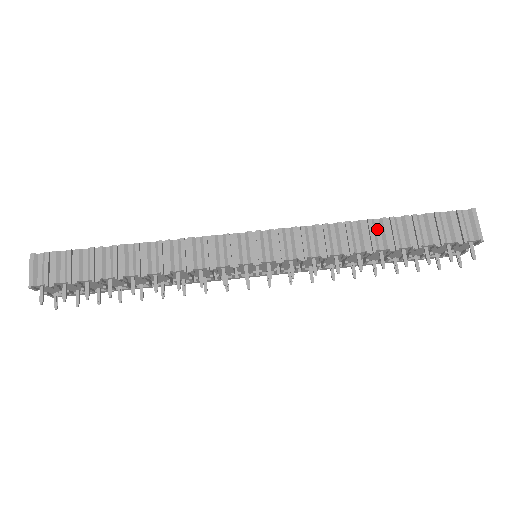
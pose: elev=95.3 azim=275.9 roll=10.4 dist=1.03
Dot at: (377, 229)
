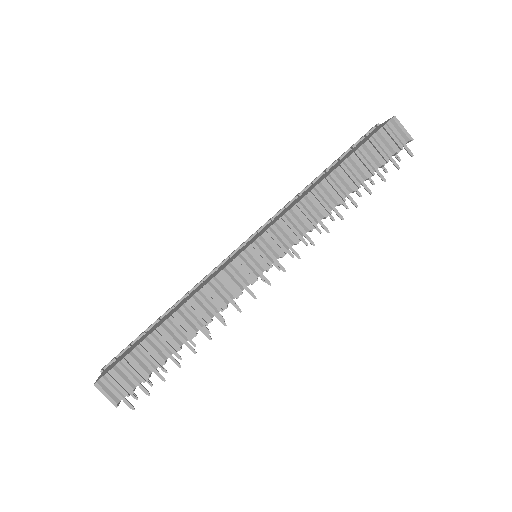
Dot at: (336, 180)
